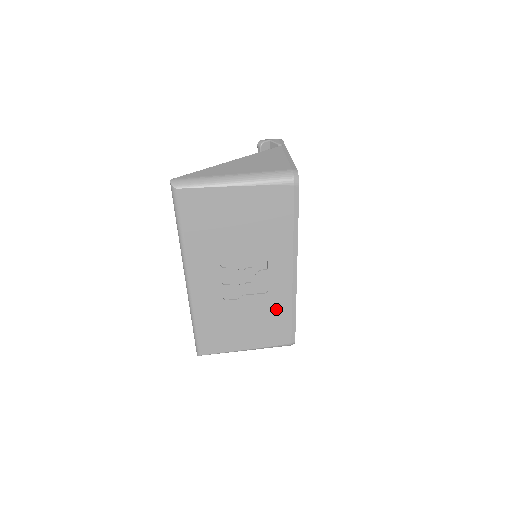
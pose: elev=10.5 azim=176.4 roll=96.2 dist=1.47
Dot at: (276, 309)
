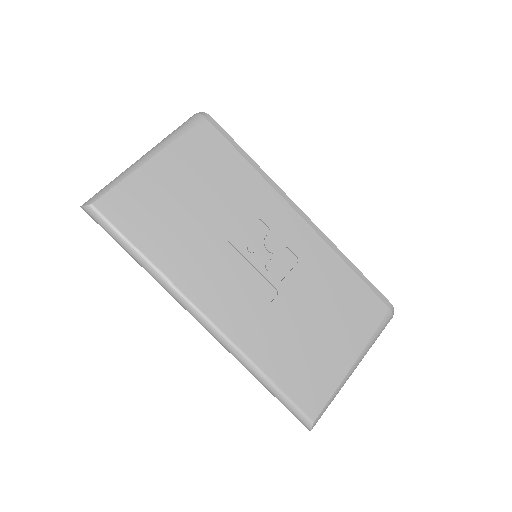
Dot at: (328, 275)
